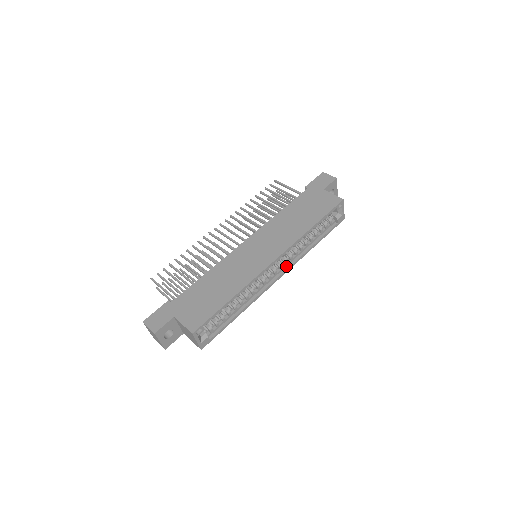
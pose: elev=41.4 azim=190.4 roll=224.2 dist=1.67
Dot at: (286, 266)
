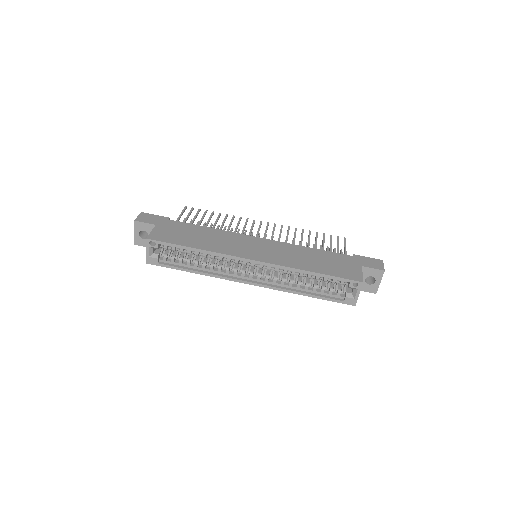
Dot at: (265, 283)
